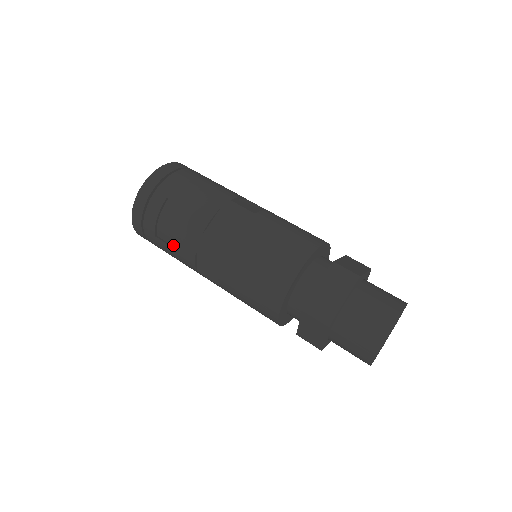
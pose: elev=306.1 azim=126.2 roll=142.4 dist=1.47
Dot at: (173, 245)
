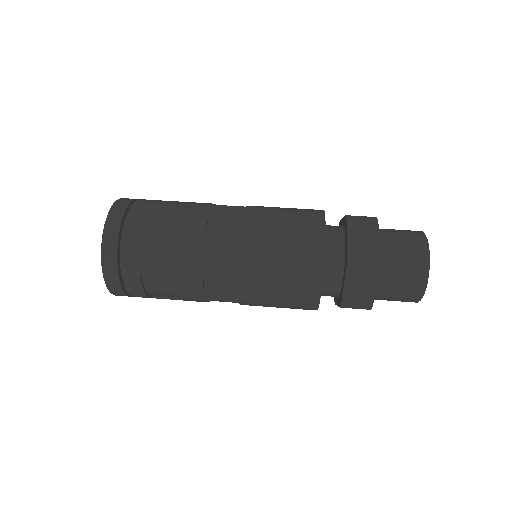
Dot at: (175, 297)
